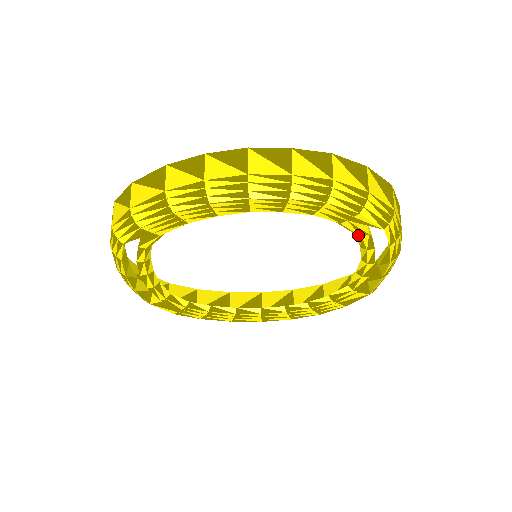
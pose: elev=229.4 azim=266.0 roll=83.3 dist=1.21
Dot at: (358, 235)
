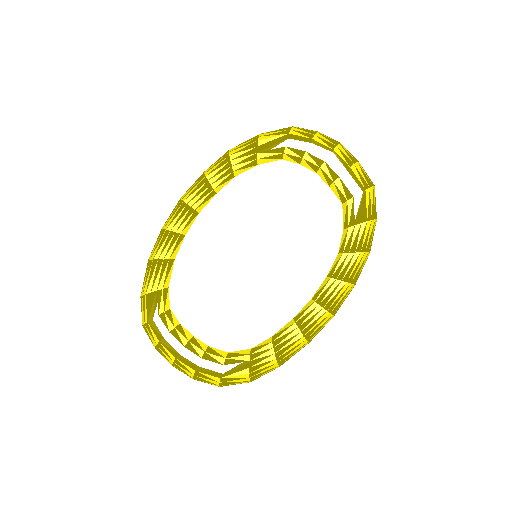
Dot at: (282, 156)
